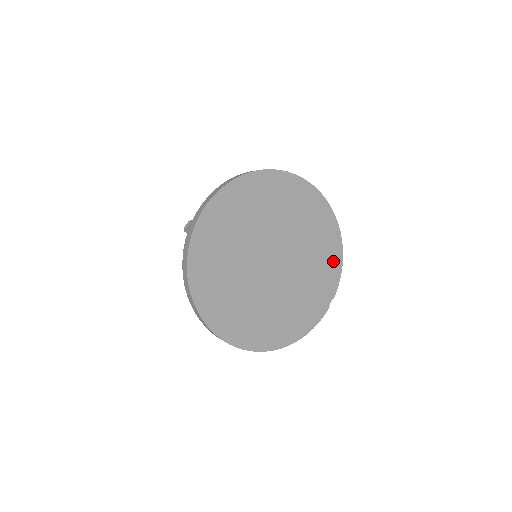
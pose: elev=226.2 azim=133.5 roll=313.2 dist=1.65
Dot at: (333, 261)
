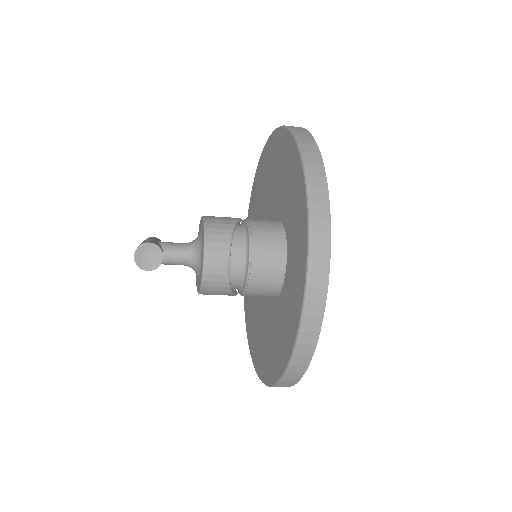
Dot at: occluded
